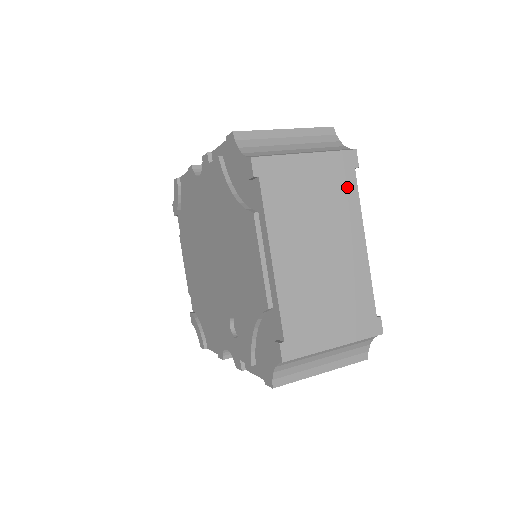
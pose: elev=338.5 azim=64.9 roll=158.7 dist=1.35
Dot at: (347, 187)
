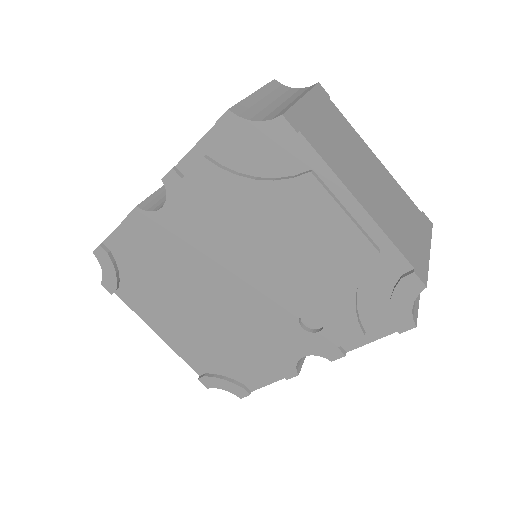
Dot at: (338, 116)
